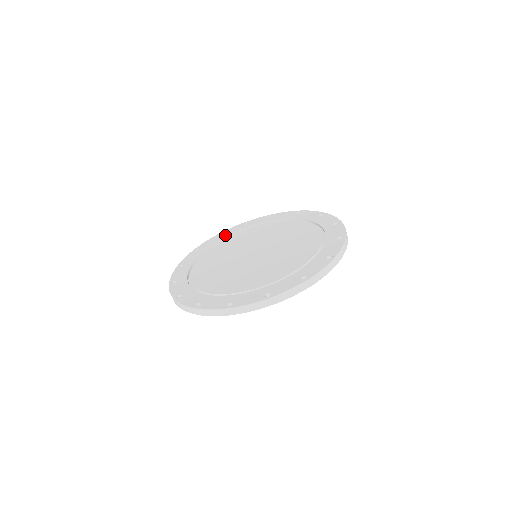
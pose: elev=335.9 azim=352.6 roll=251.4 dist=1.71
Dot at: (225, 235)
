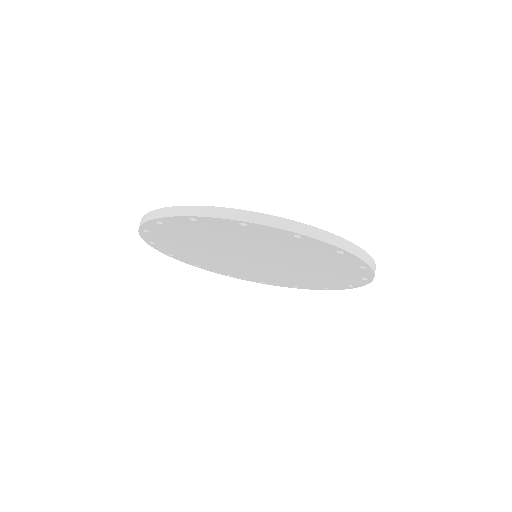
Dot at: occluded
